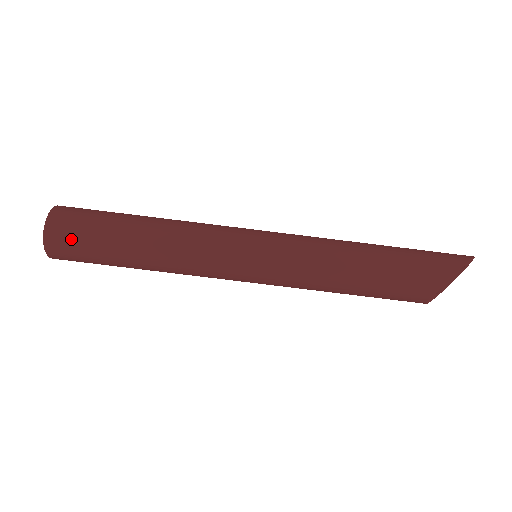
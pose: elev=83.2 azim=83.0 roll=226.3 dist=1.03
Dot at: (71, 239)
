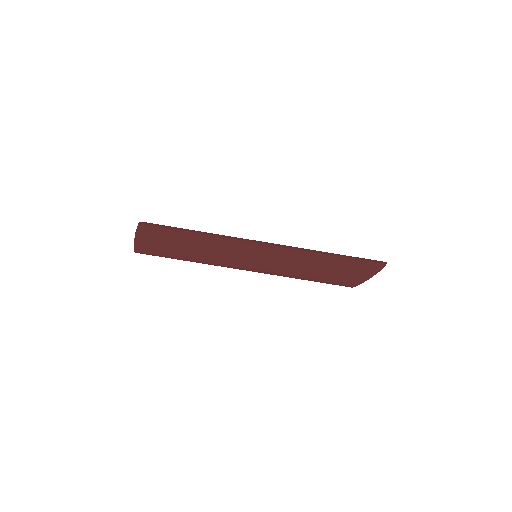
Dot at: (150, 251)
